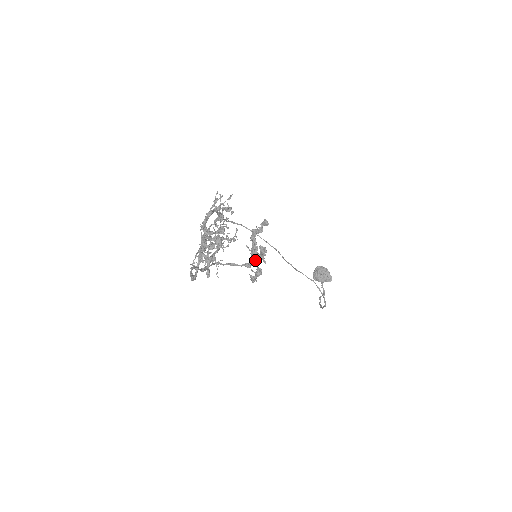
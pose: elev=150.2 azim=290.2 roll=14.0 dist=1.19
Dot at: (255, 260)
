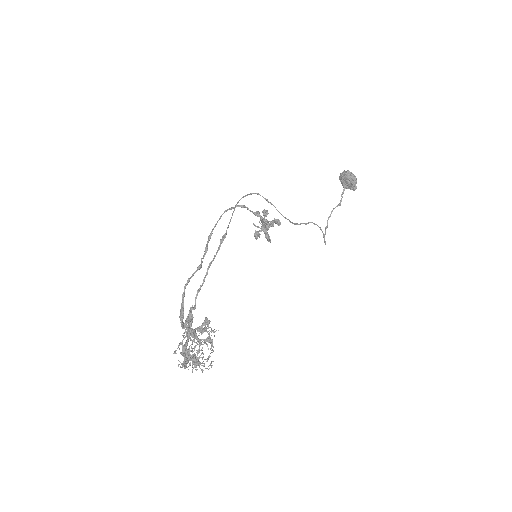
Dot at: occluded
